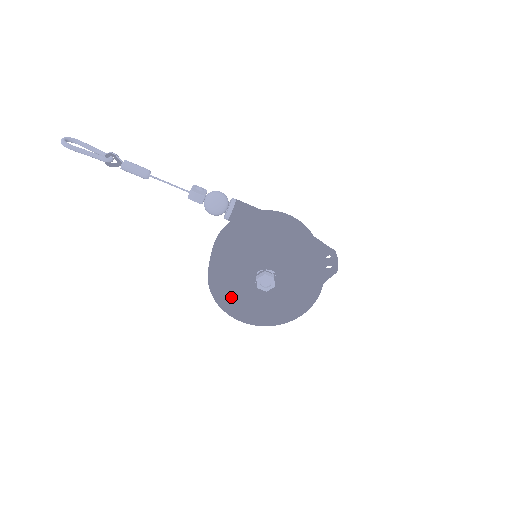
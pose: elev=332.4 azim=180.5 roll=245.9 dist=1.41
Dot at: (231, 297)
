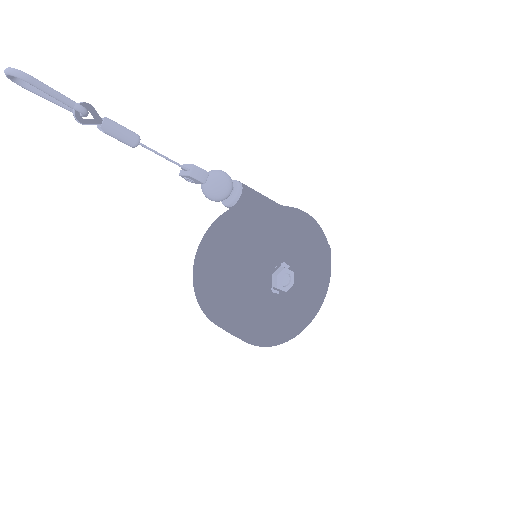
Dot at: (245, 308)
